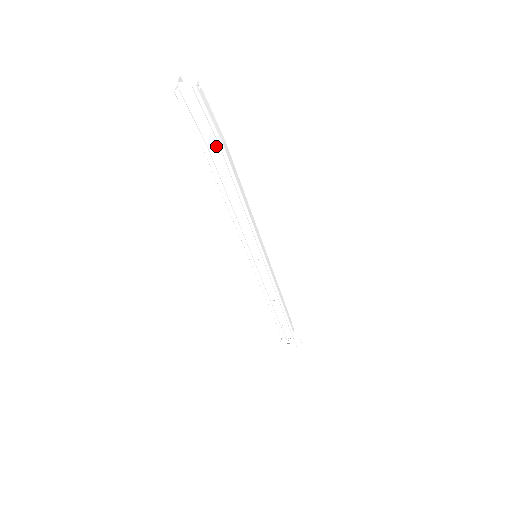
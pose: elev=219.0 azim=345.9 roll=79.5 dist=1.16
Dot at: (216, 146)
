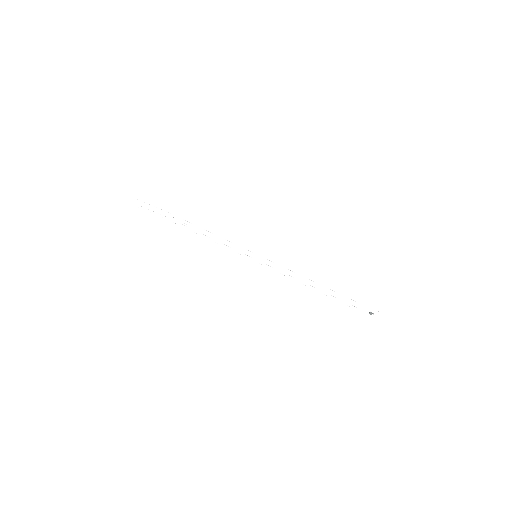
Dot at: (167, 213)
